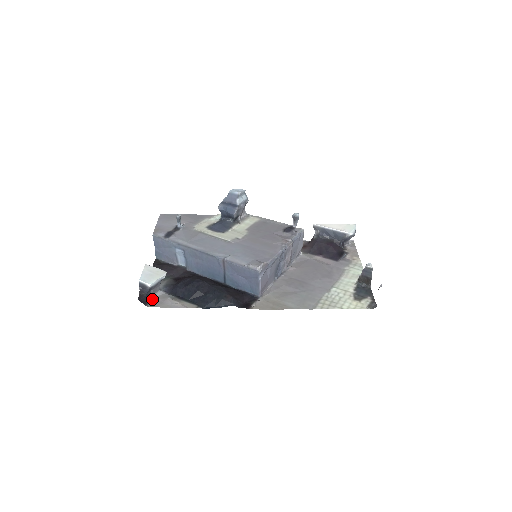
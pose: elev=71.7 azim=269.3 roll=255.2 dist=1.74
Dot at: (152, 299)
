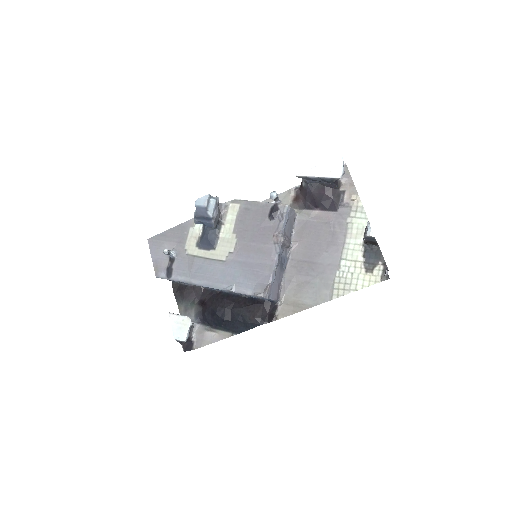
Dot at: (193, 338)
